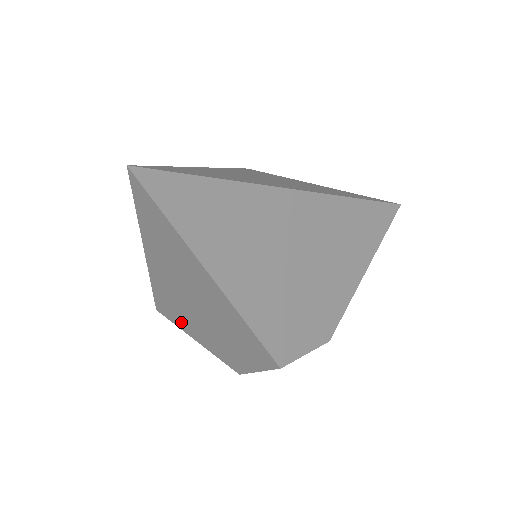
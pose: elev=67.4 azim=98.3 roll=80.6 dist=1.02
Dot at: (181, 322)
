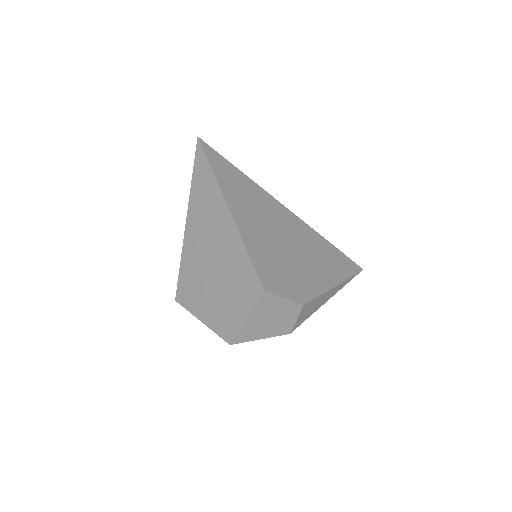
Dot at: (193, 299)
